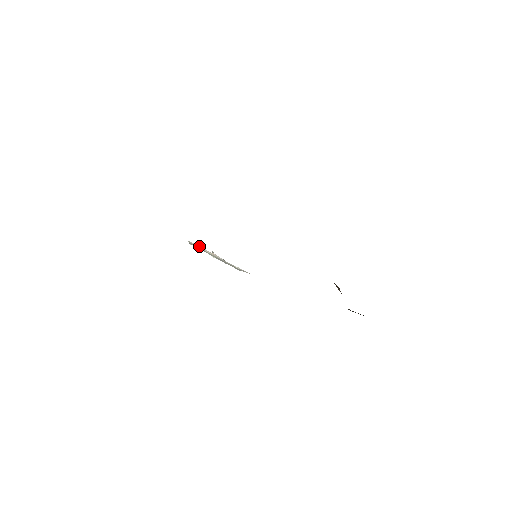
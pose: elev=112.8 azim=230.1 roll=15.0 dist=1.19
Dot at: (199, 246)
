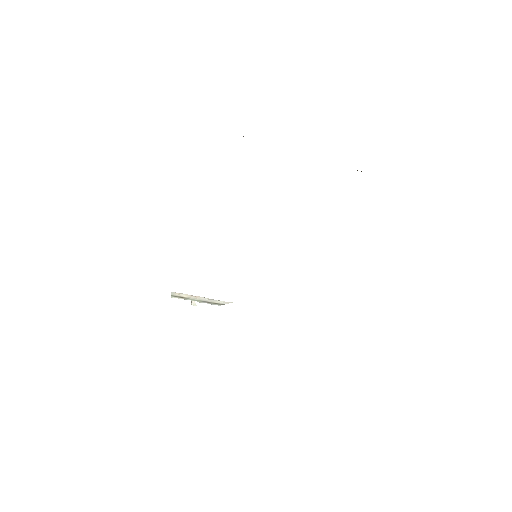
Dot at: (182, 294)
